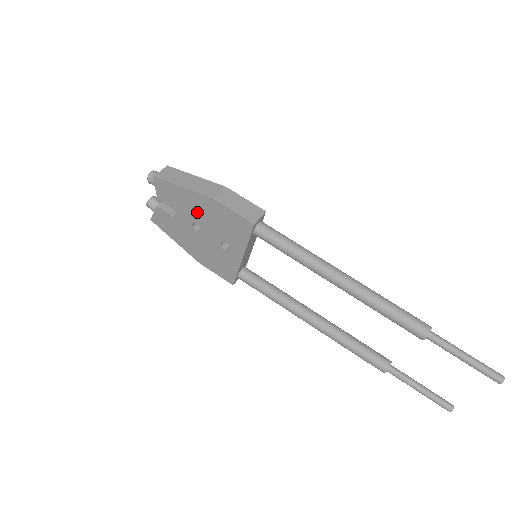
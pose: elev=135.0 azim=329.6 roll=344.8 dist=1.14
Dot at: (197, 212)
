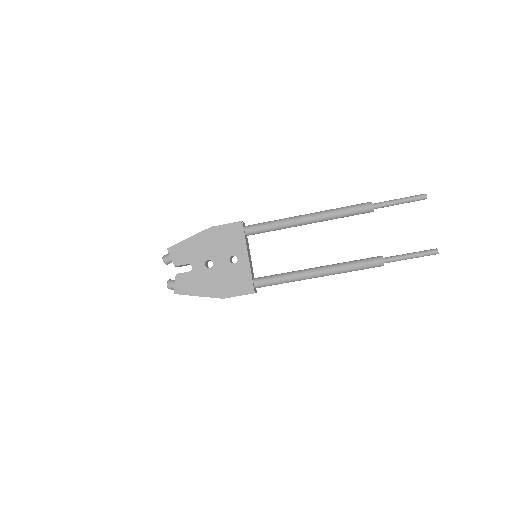
Dot at: (205, 249)
